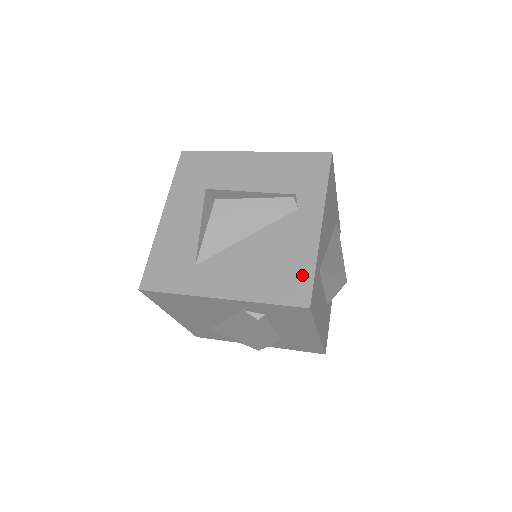
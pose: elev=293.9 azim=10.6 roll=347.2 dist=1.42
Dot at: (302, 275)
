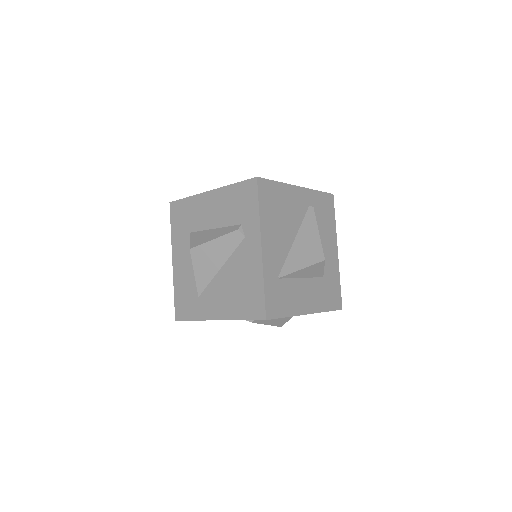
Dot at: (257, 294)
